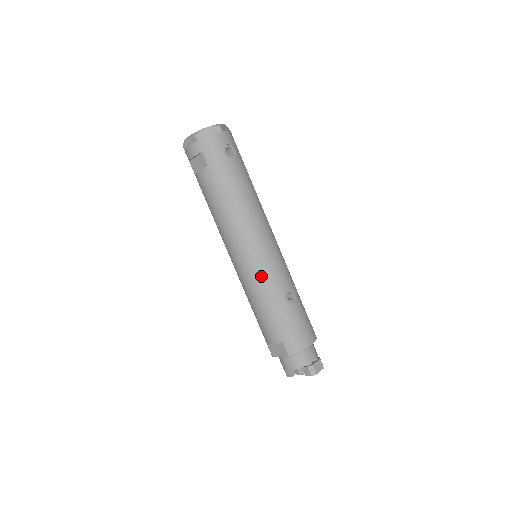
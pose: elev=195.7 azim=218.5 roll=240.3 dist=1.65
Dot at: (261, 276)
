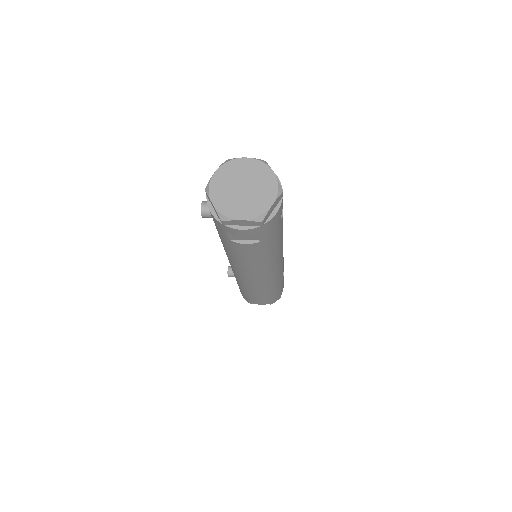
Dot at: (274, 282)
